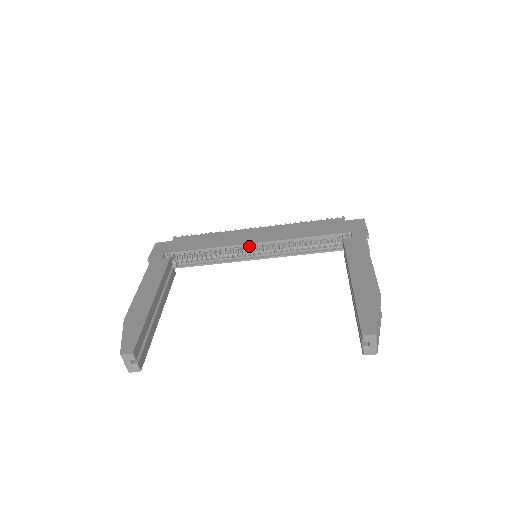
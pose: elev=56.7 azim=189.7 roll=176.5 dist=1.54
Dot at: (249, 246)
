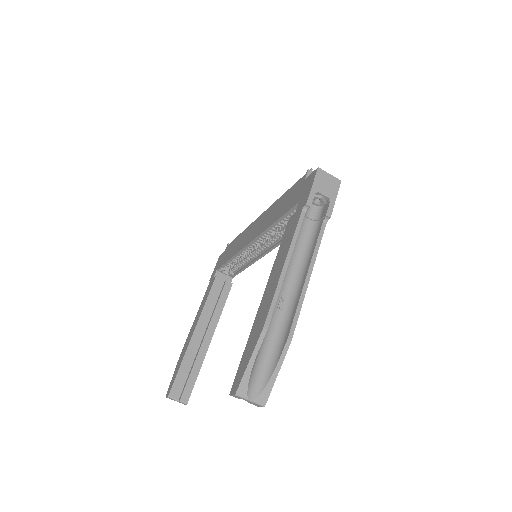
Dot at: (251, 245)
